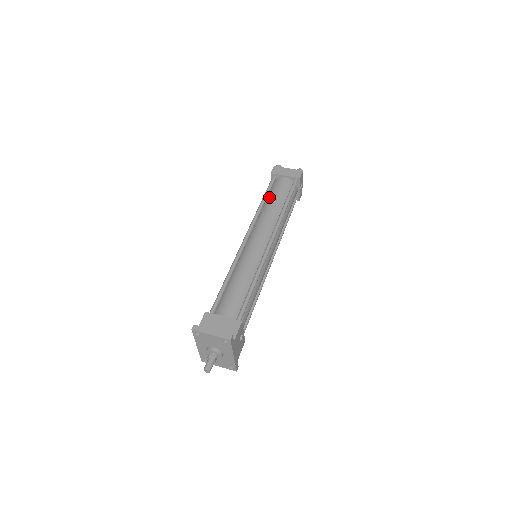
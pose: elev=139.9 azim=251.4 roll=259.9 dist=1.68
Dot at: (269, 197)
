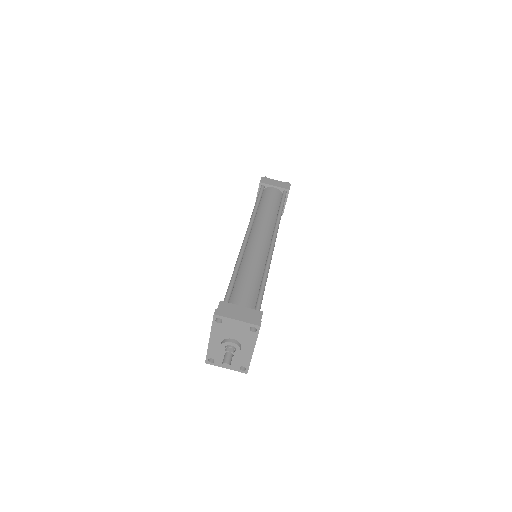
Dot at: (262, 203)
